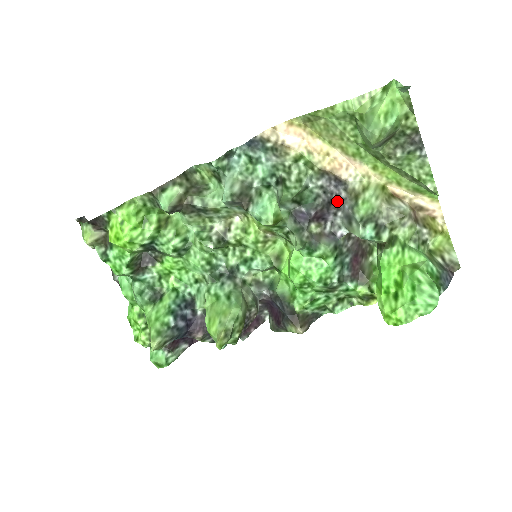
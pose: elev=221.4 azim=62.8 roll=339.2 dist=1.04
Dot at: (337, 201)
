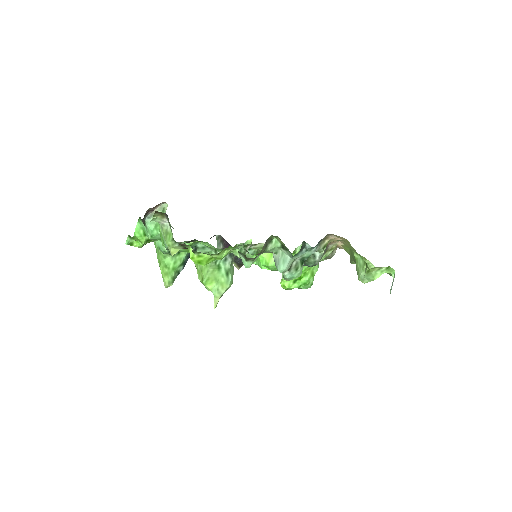
Dot at: occluded
